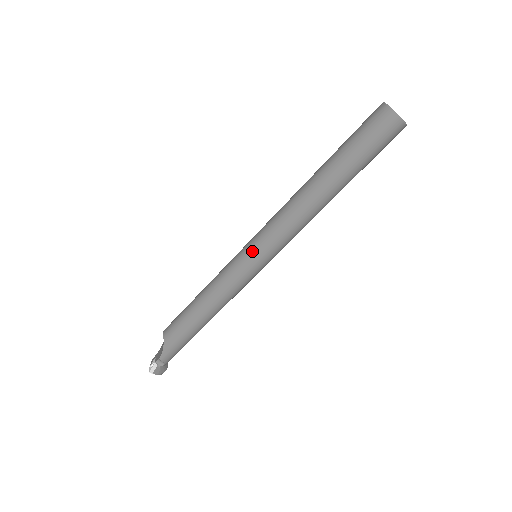
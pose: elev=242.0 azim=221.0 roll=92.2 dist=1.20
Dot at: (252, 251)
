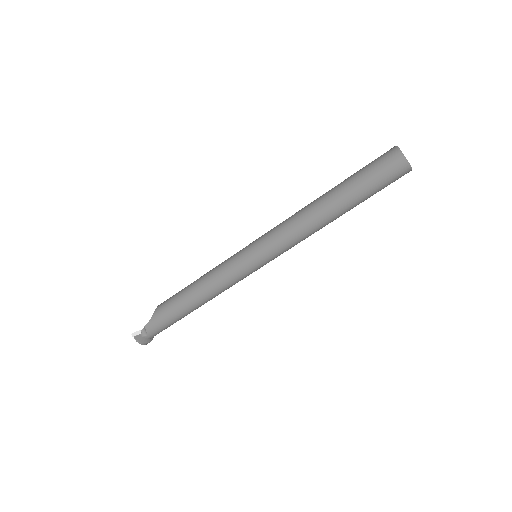
Dot at: (252, 246)
